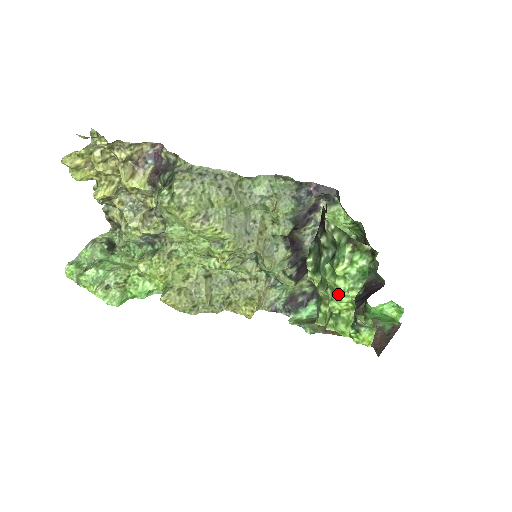
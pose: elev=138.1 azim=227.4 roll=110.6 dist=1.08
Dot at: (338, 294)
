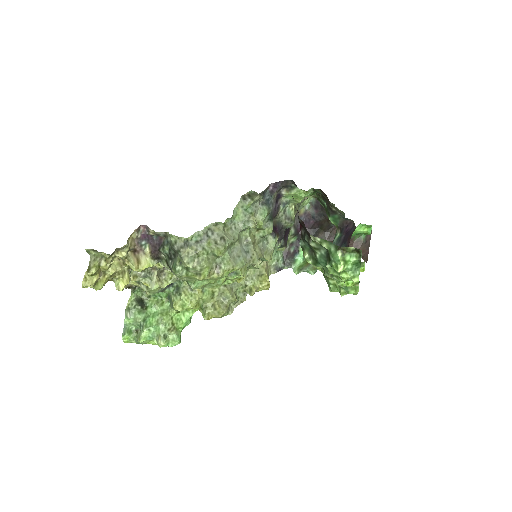
Dot at: (344, 281)
